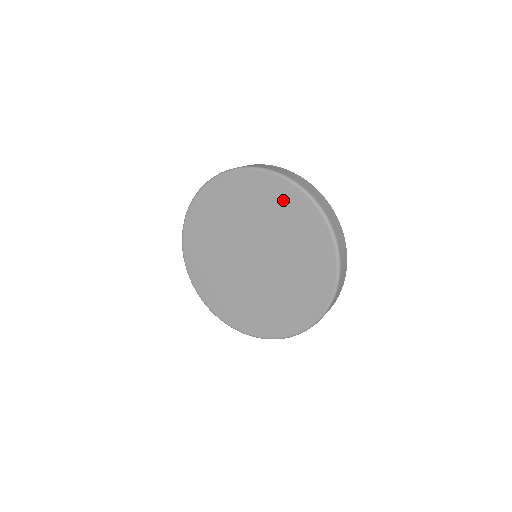
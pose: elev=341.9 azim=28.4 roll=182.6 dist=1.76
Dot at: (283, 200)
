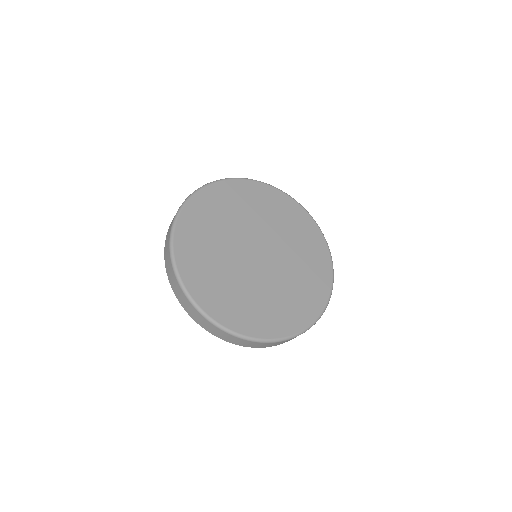
Dot at: (239, 193)
